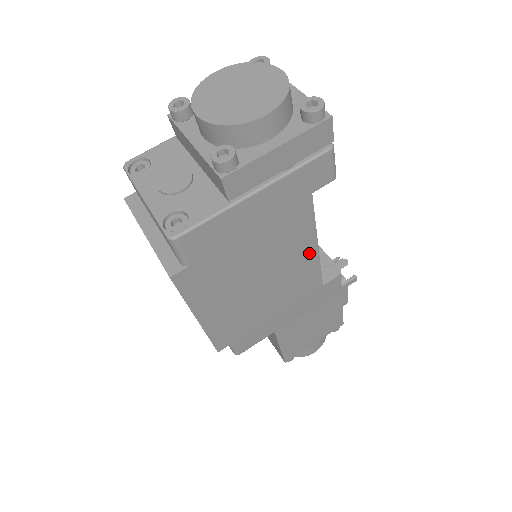
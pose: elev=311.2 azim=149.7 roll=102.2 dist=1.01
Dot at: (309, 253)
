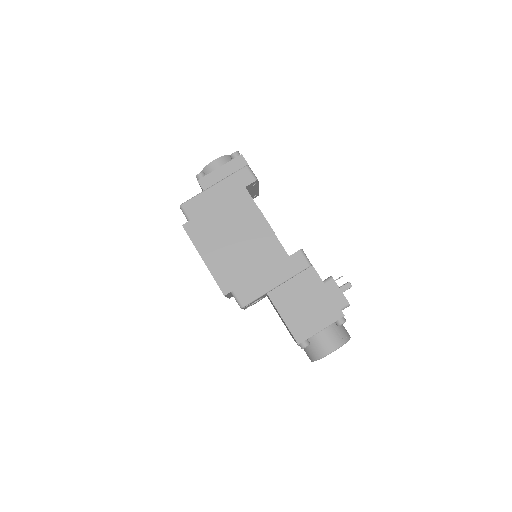
Dot at: (263, 226)
